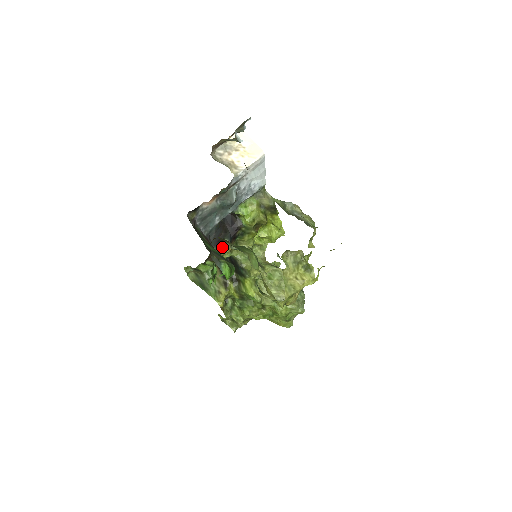
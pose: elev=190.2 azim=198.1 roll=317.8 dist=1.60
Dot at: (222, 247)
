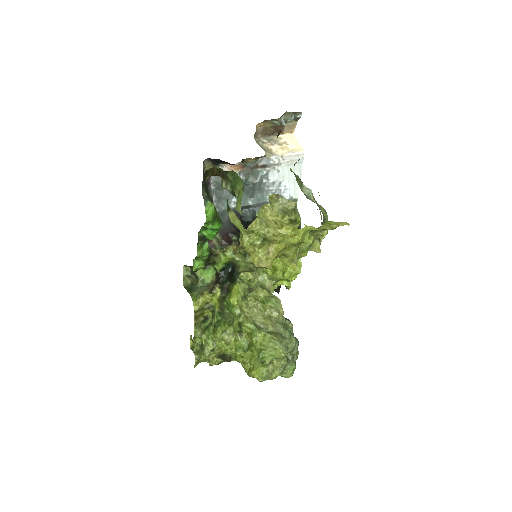
Dot at: (227, 241)
